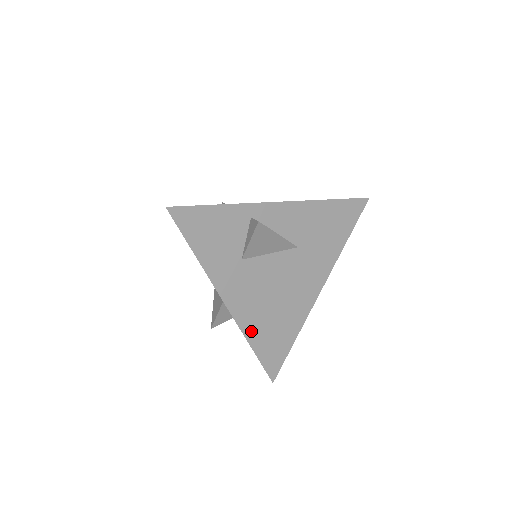
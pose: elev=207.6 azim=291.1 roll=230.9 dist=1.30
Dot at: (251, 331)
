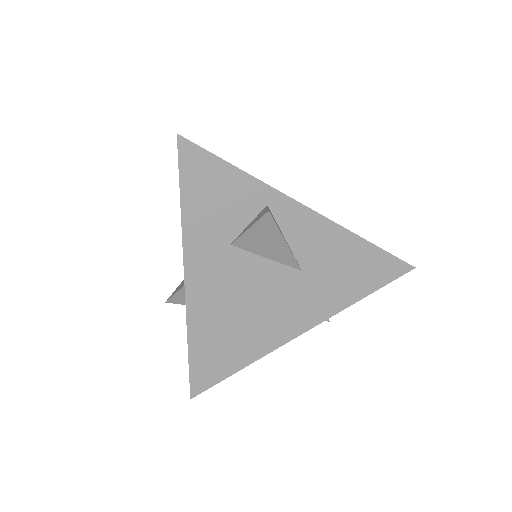
Dot at: (198, 328)
